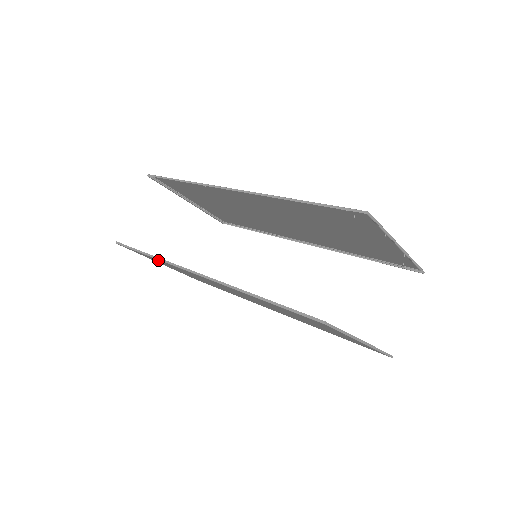
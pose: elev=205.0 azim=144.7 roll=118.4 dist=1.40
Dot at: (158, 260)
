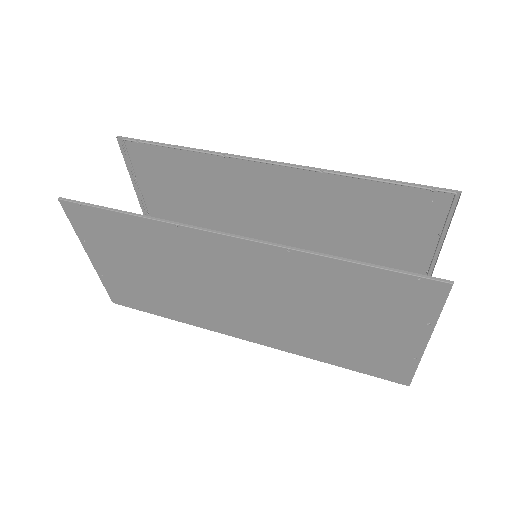
Dot at: (140, 226)
